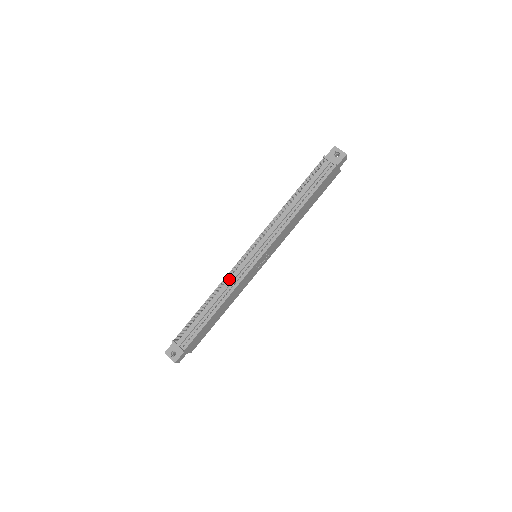
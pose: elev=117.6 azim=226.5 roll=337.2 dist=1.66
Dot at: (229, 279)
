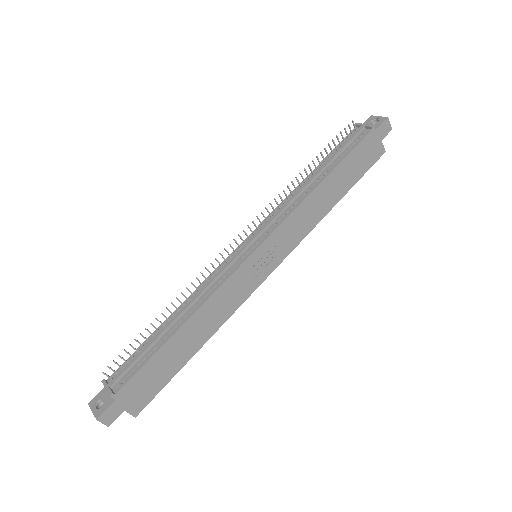
Dot at: (208, 282)
